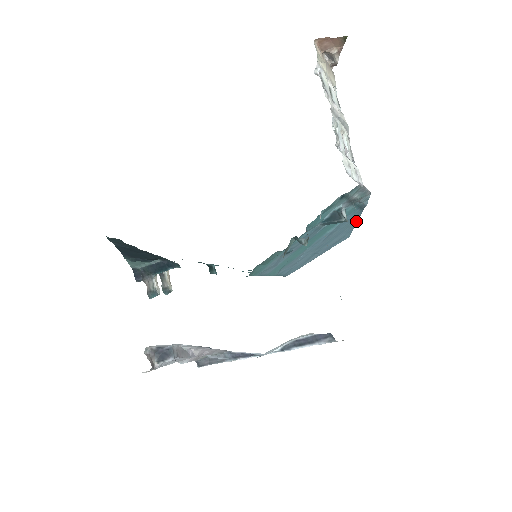
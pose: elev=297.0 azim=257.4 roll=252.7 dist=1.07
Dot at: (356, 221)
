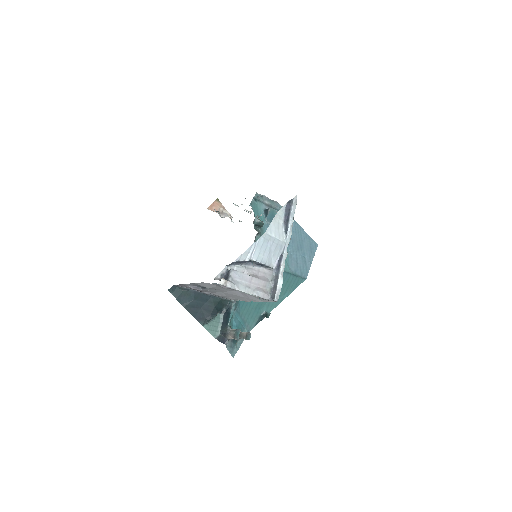
Dot at: (301, 228)
